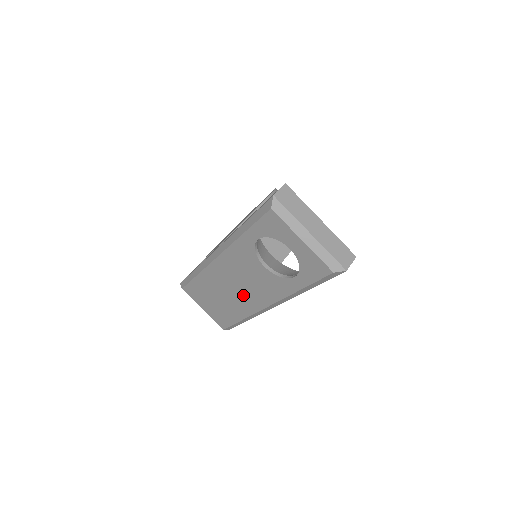
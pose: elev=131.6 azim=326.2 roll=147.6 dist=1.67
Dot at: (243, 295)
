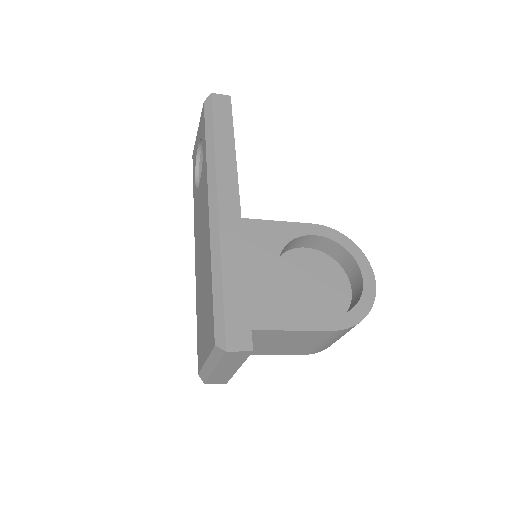
Dot at: (204, 239)
